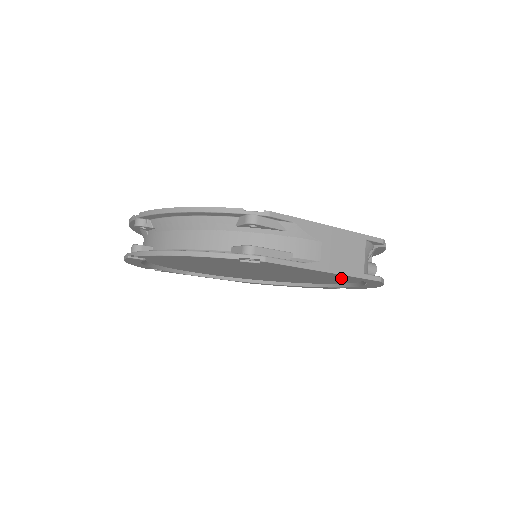
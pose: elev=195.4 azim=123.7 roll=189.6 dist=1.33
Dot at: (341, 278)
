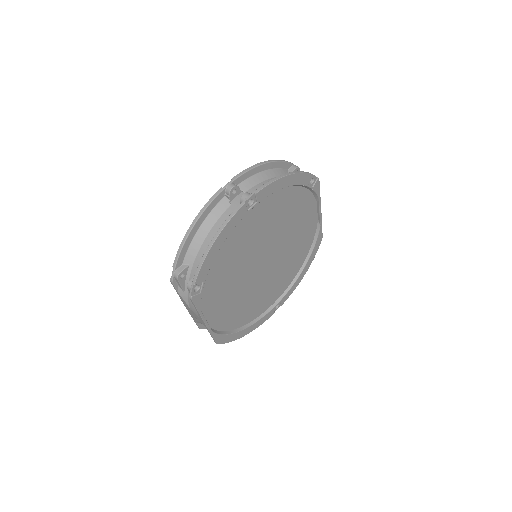
Dot at: (298, 260)
